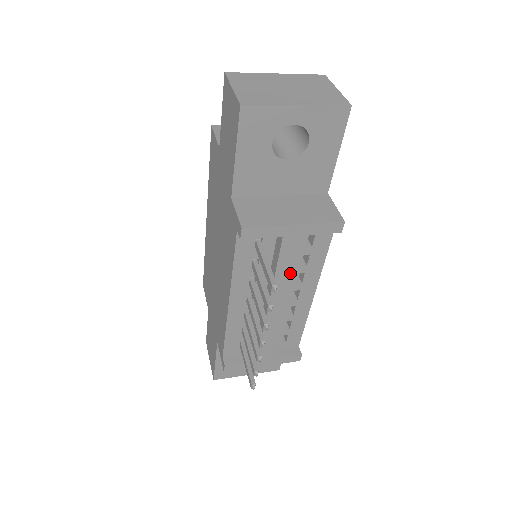
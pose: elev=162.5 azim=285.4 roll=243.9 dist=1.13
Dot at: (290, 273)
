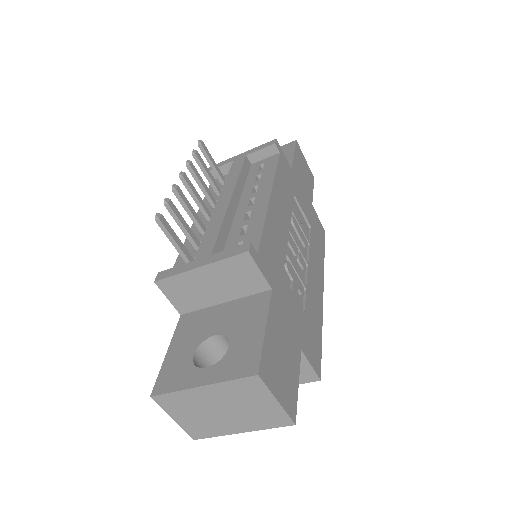
Dot at: (238, 175)
